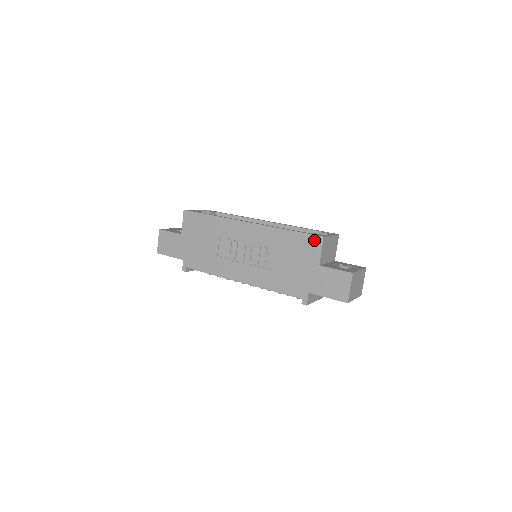
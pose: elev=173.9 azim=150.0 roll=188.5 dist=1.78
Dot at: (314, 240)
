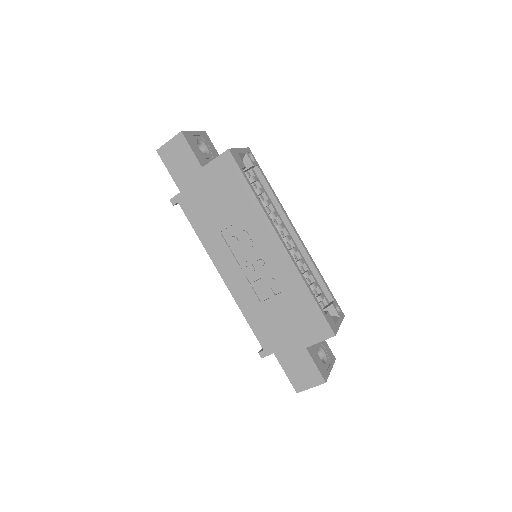
Dot at: (324, 328)
